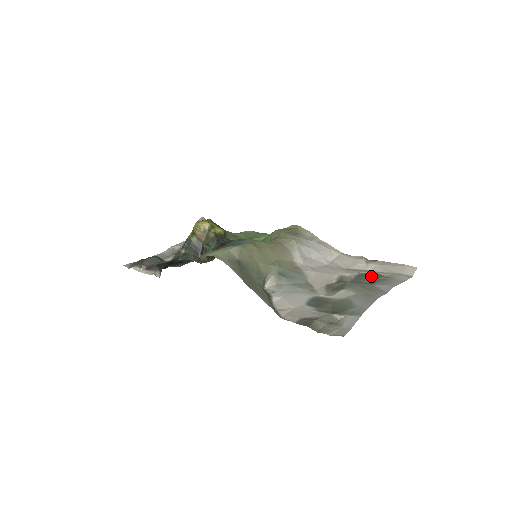
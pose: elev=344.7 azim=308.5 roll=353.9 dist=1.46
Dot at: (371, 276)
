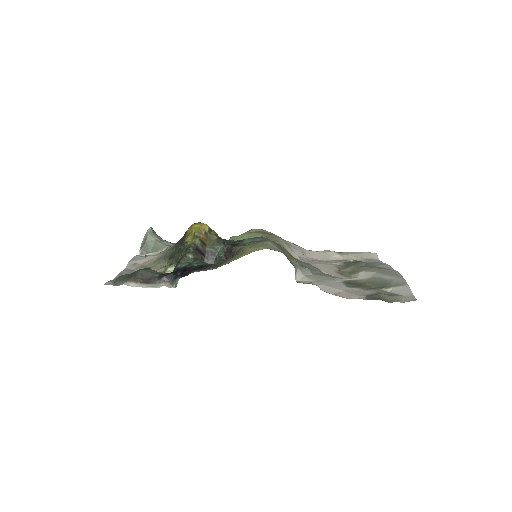
Dot at: (355, 263)
